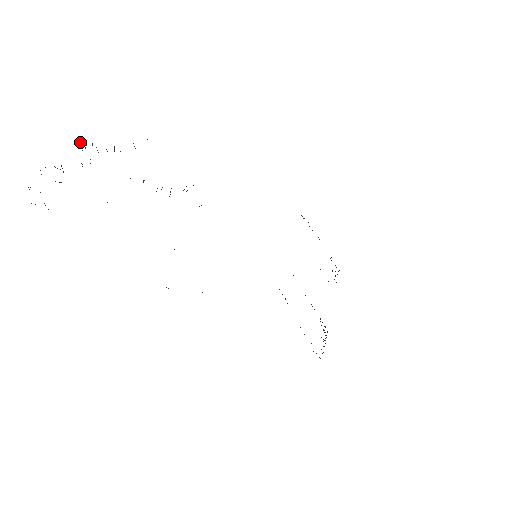
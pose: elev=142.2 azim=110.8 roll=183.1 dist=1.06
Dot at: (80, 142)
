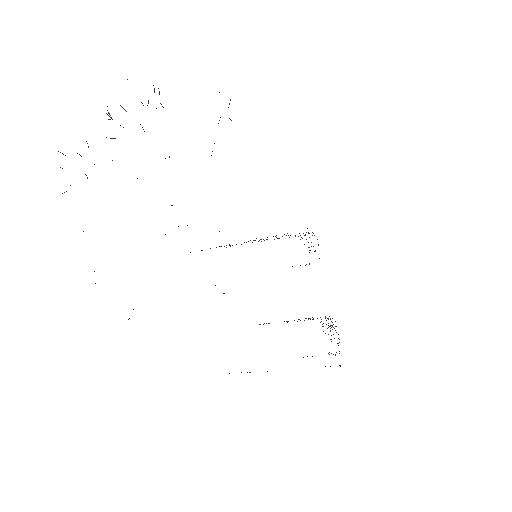
Dot at: occluded
